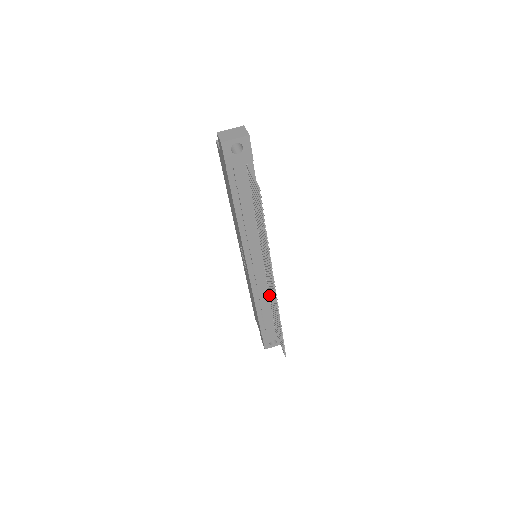
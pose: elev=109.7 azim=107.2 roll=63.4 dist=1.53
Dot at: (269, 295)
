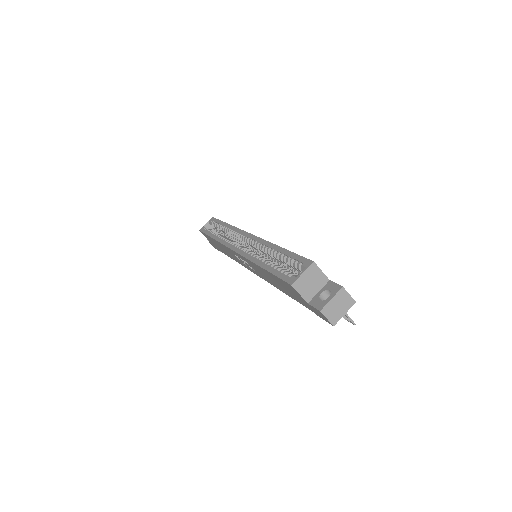
Dot at: occluded
